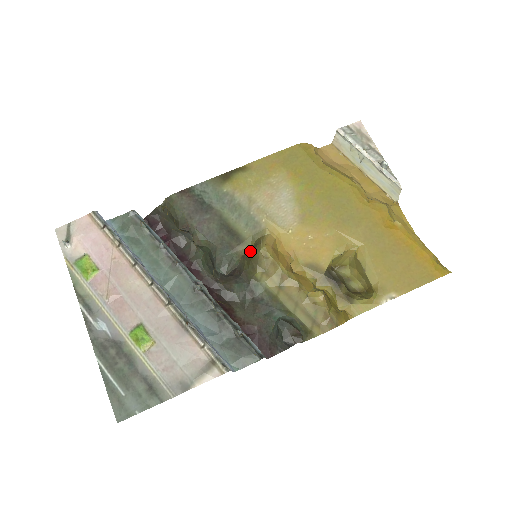
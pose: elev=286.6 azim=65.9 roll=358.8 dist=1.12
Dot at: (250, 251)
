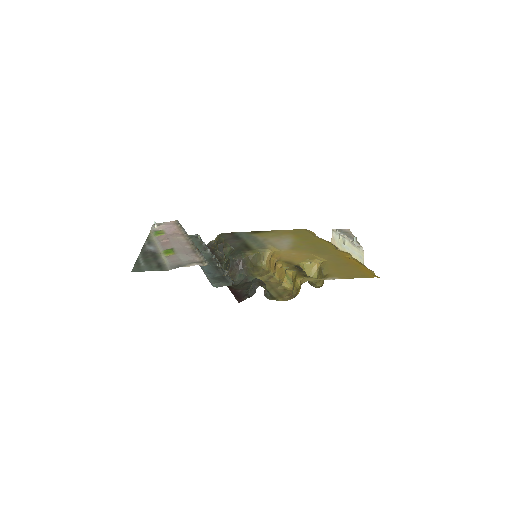
Dot at: (254, 257)
